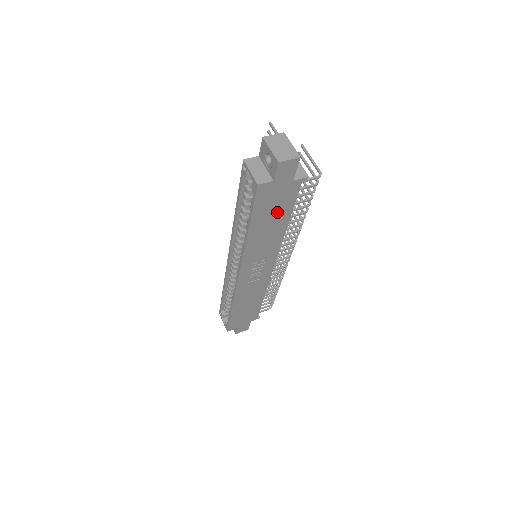
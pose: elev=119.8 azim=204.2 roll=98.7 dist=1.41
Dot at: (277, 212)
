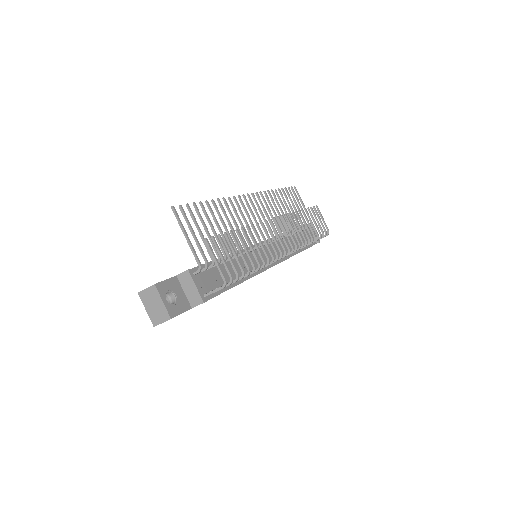
Dot at: occluded
